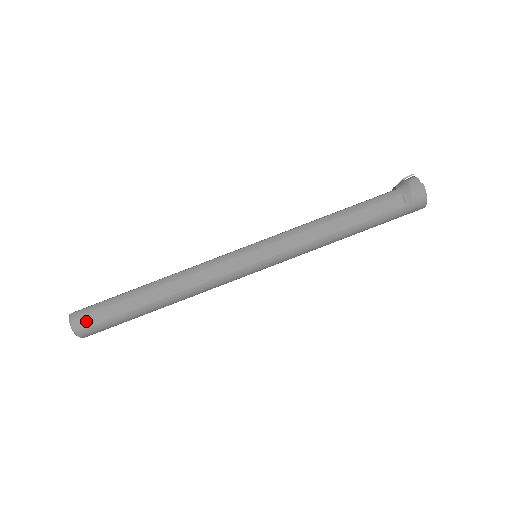
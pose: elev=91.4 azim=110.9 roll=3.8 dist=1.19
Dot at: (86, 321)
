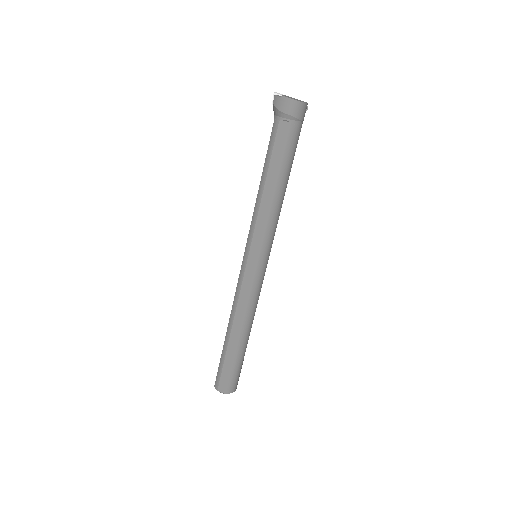
Dot at: (223, 384)
